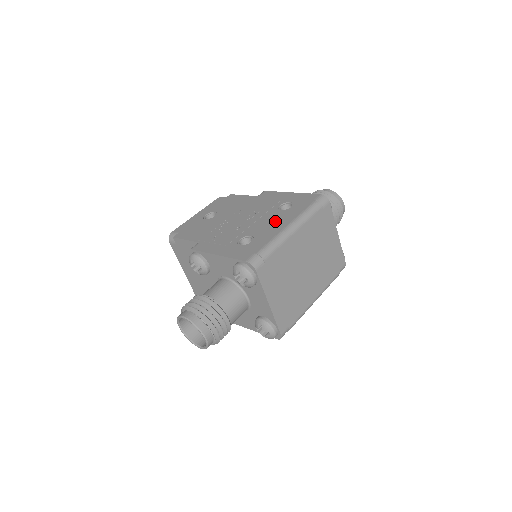
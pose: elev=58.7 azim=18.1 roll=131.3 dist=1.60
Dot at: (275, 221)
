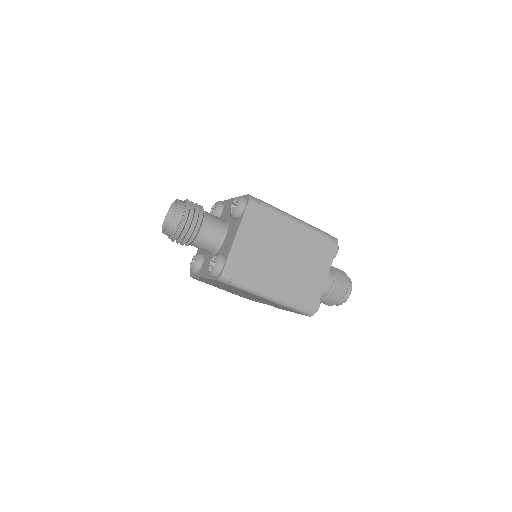
Dot at: occluded
